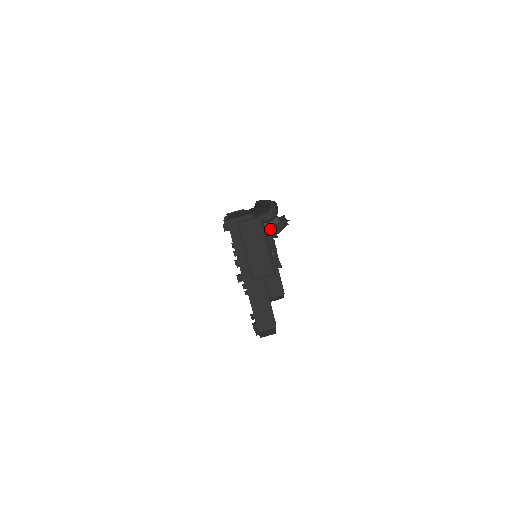
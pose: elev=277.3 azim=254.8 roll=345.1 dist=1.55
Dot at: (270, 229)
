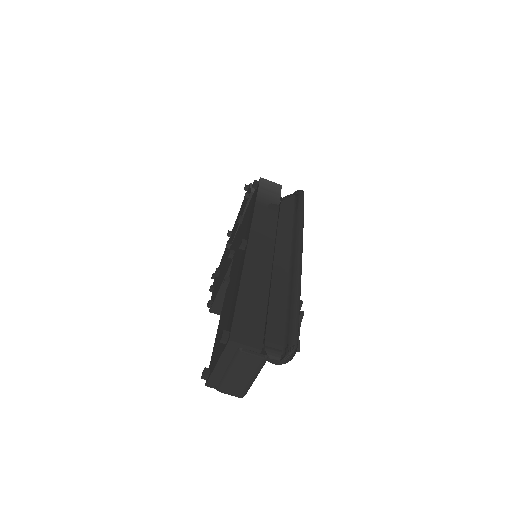
Dot at: occluded
